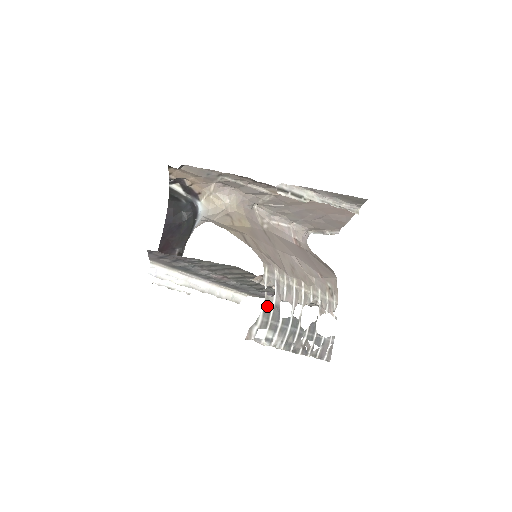
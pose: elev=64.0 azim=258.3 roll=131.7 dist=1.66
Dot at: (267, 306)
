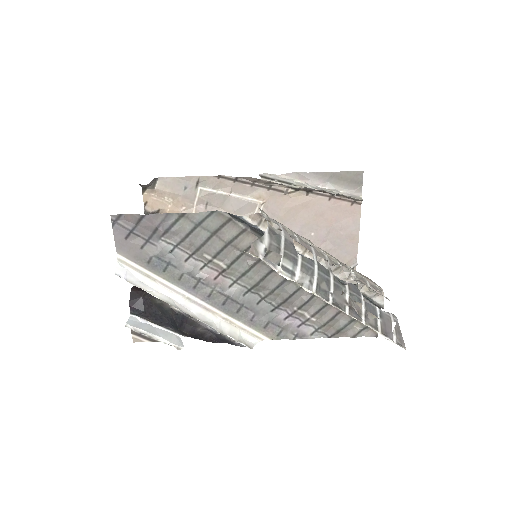
Dot at: (273, 233)
